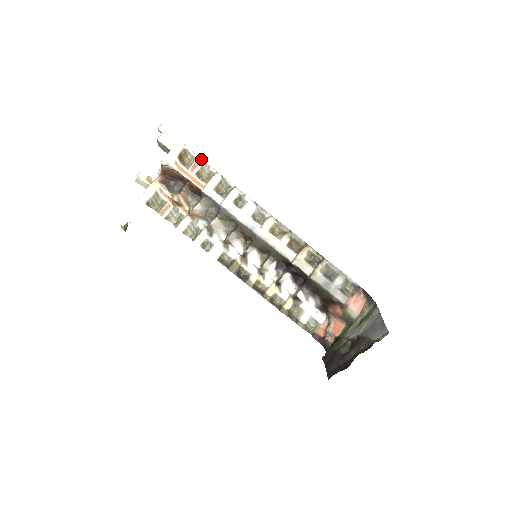
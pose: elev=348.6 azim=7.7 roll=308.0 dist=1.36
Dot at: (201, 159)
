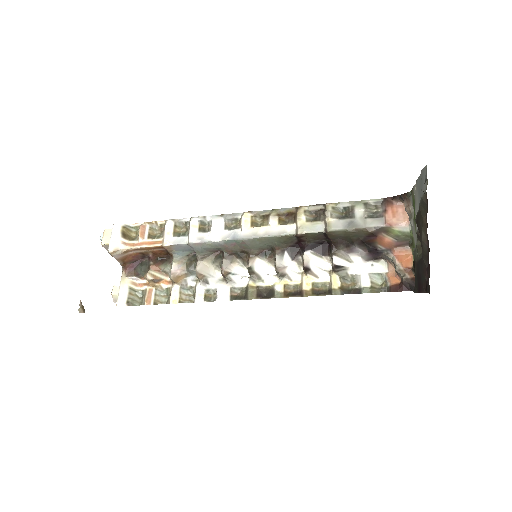
Dot at: (144, 222)
